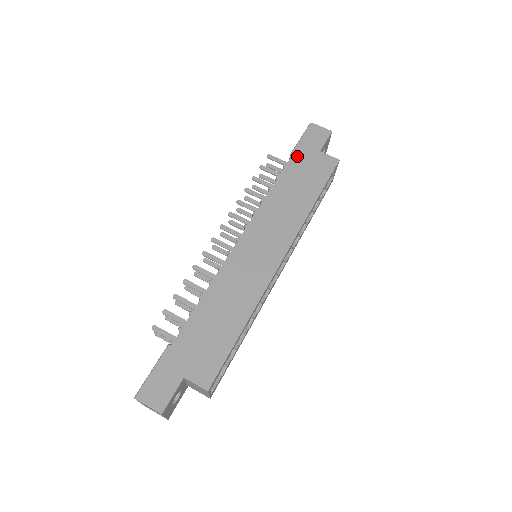
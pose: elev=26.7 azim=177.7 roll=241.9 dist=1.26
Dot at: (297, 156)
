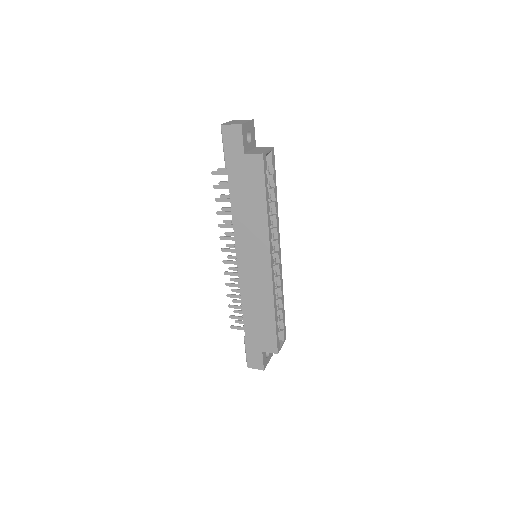
Dot at: (231, 170)
